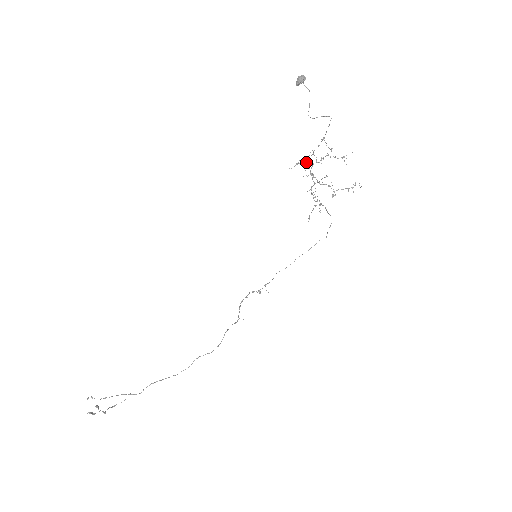
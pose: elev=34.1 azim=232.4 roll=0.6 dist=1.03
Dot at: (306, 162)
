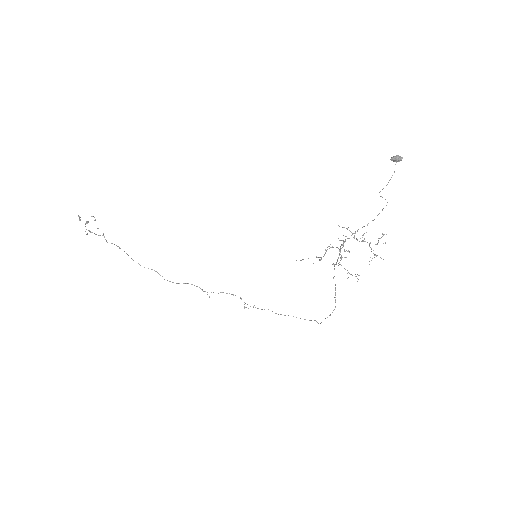
Dot at: (353, 233)
